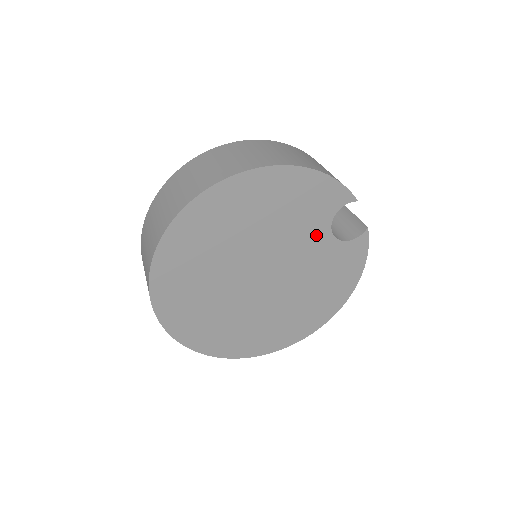
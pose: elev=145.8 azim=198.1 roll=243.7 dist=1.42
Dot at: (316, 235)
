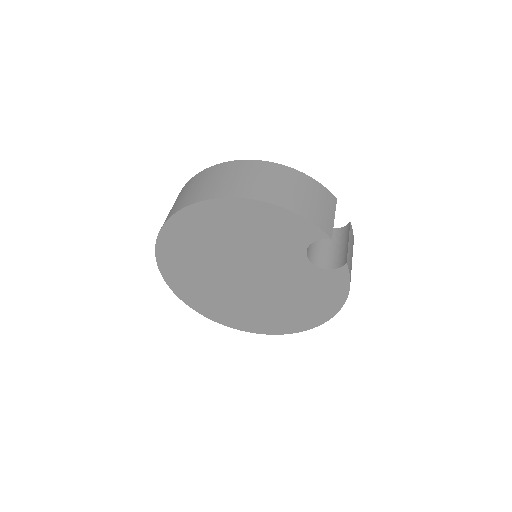
Dot at: (292, 258)
